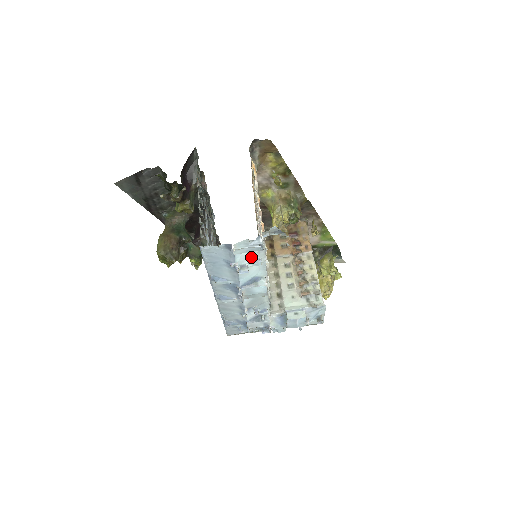
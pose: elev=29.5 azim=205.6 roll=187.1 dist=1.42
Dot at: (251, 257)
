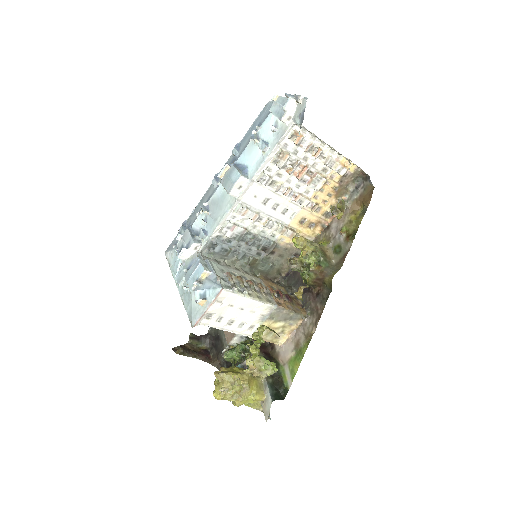
Dot at: (269, 135)
